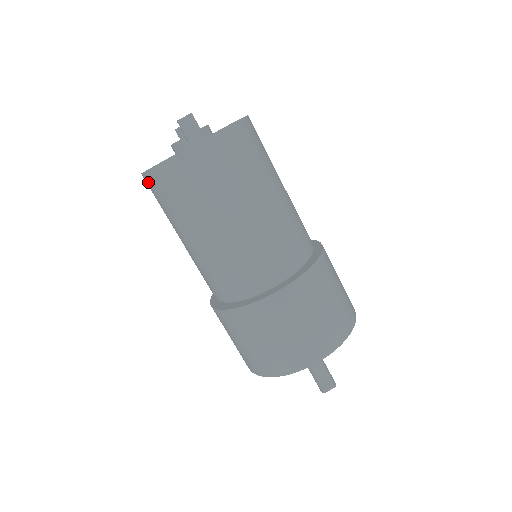
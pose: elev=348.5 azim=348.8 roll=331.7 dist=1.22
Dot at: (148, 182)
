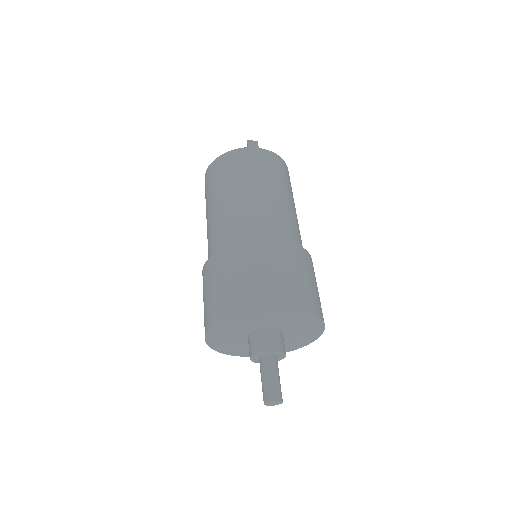
Dot at: (208, 173)
